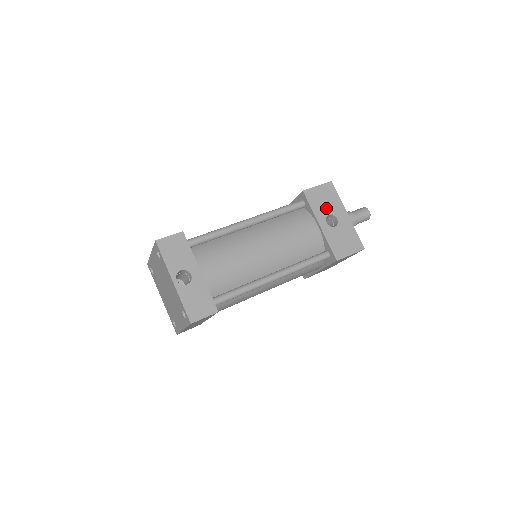
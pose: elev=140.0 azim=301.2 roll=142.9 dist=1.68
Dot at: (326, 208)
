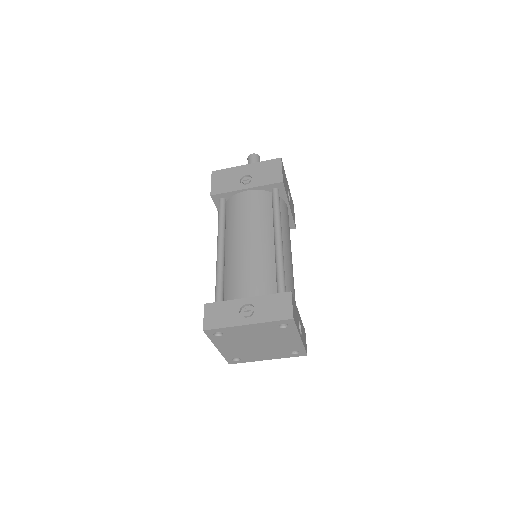
Dot at: occluded
